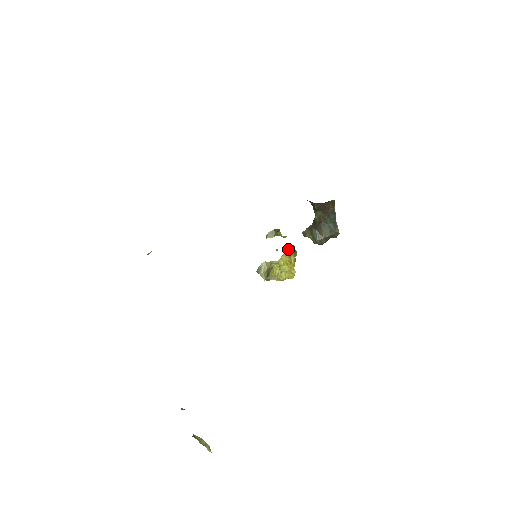
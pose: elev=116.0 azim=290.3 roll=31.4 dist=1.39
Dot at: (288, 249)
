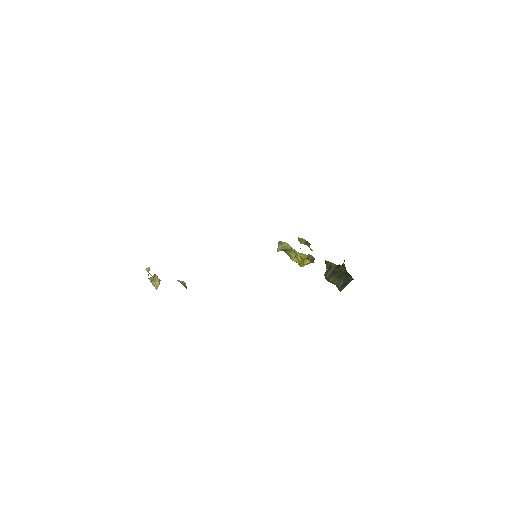
Dot at: (309, 256)
